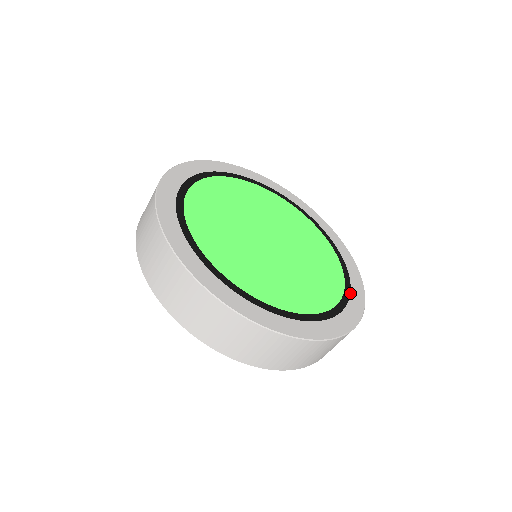
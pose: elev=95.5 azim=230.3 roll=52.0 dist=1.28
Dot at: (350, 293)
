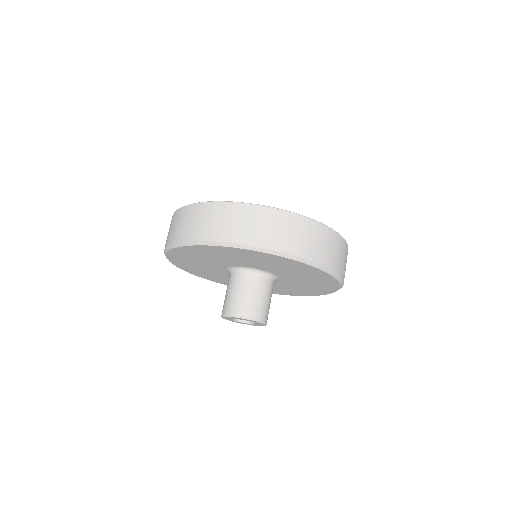
Dot at: occluded
